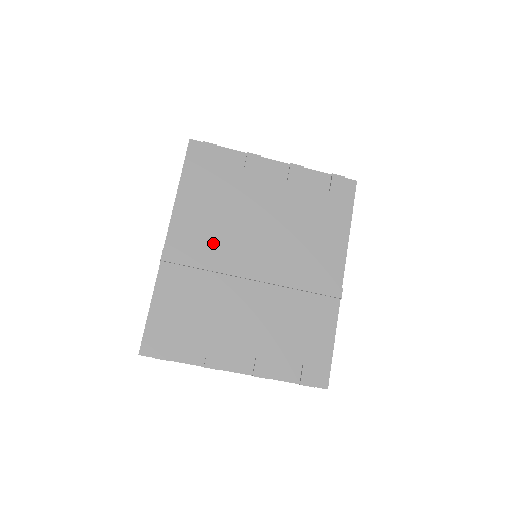
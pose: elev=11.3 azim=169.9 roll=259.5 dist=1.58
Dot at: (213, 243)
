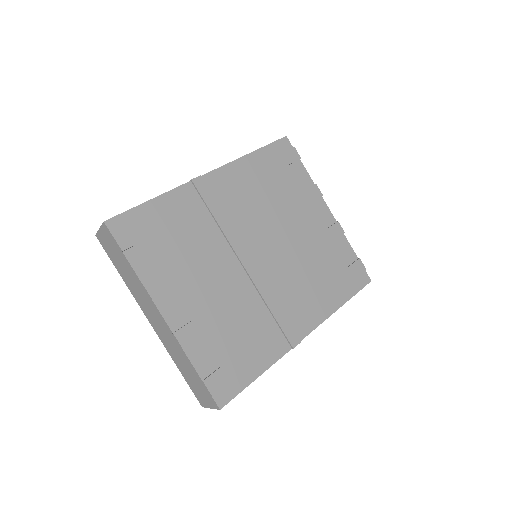
Dot at: (239, 210)
